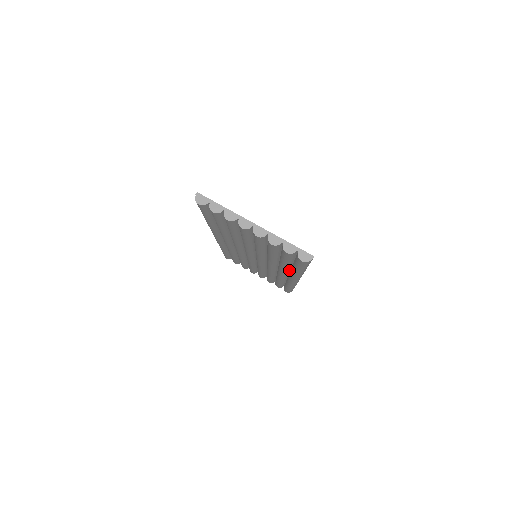
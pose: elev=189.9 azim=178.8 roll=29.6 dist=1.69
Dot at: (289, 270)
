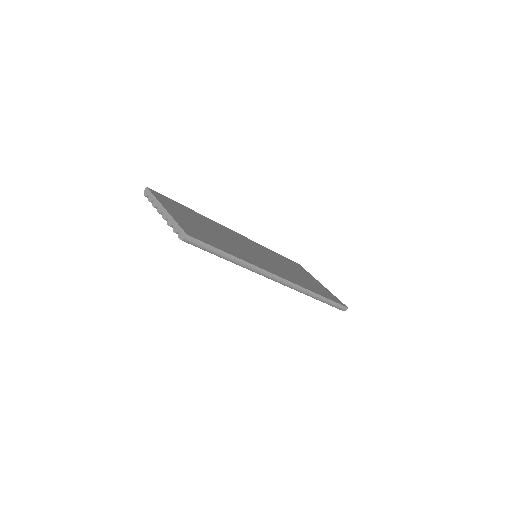
Dot at: occluded
